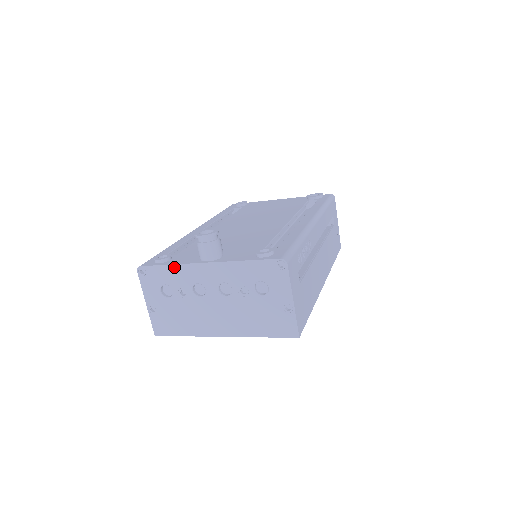
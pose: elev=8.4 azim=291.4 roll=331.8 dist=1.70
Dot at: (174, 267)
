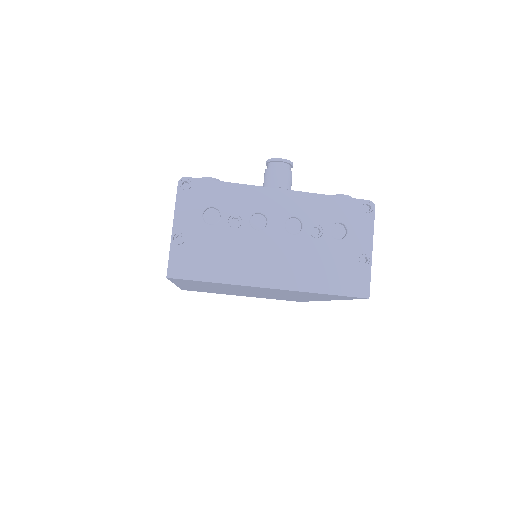
Dot at: (235, 186)
